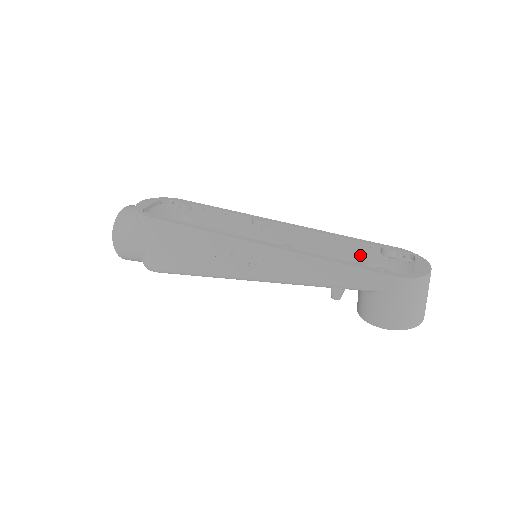
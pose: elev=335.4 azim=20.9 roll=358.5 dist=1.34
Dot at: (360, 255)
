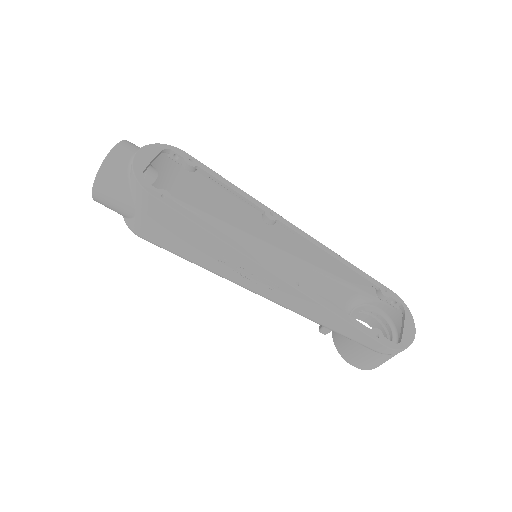
Dot at: (356, 283)
